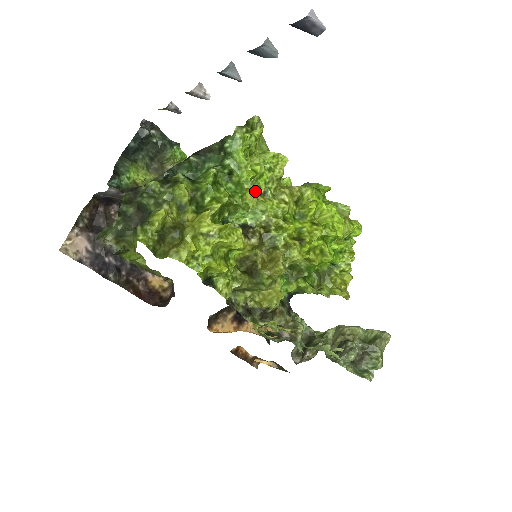
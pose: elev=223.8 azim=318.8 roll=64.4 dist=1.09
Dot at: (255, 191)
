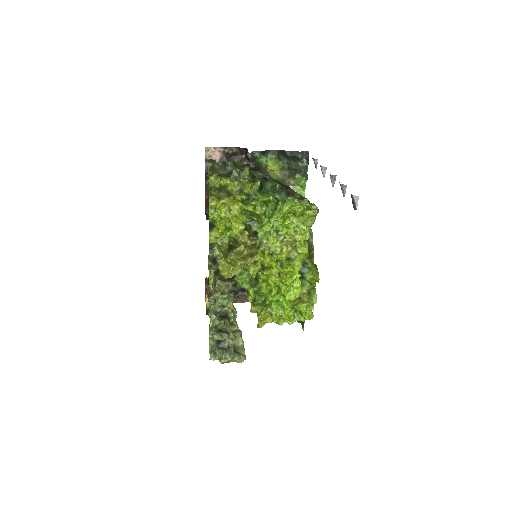
Dot at: (277, 229)
